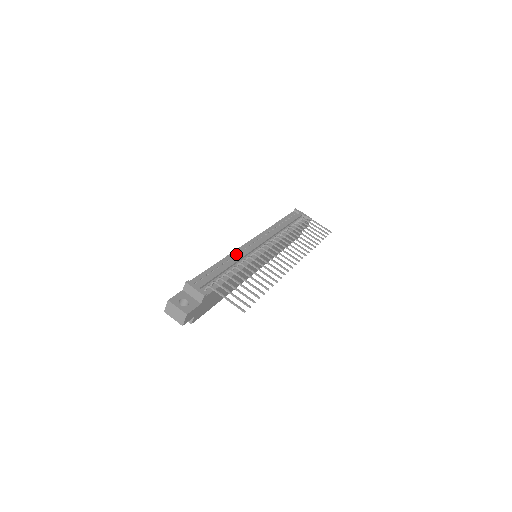
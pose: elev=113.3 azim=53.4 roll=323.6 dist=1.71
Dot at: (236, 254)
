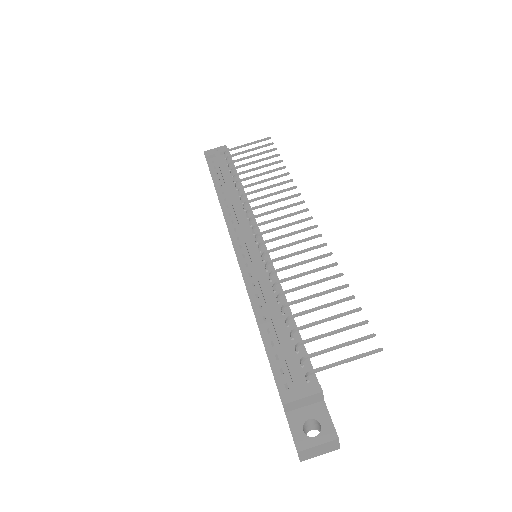
Dot at: (251, 286)
